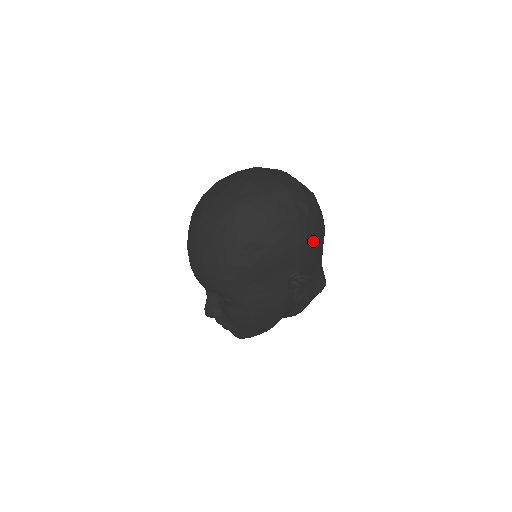
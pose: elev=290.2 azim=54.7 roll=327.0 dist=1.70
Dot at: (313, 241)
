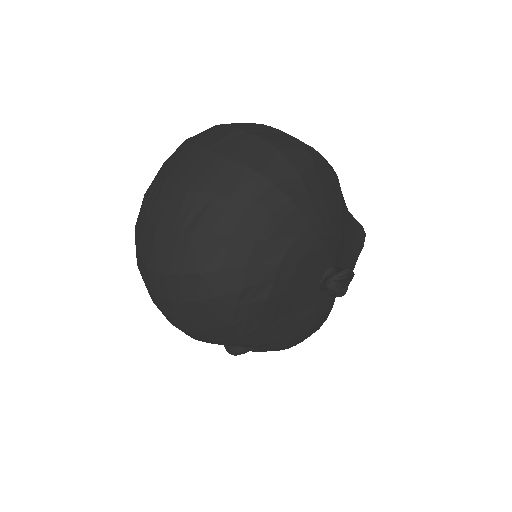
Dot at: (331, 216)
